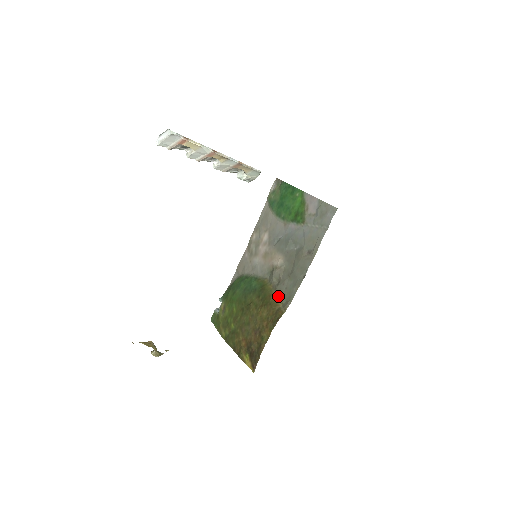
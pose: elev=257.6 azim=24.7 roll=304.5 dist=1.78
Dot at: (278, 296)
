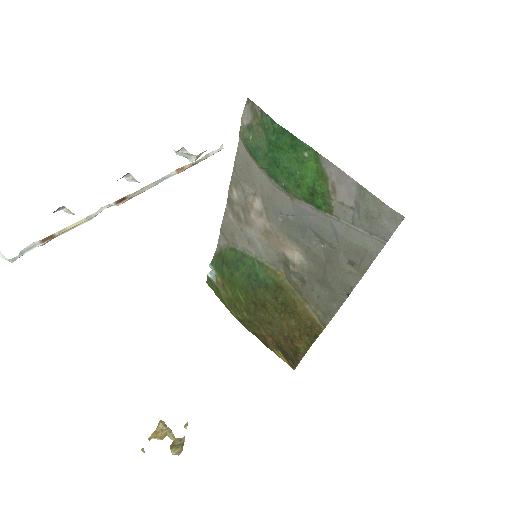
Dot at: (307, 303)
